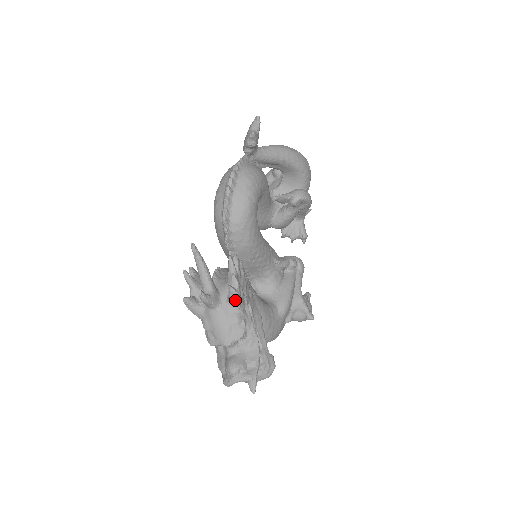
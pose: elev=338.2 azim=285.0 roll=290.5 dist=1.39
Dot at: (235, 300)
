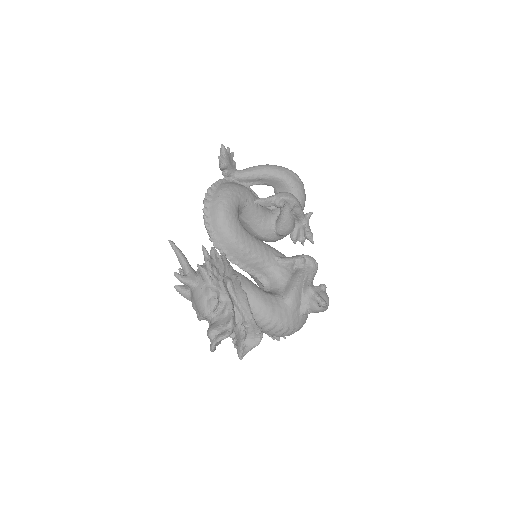
Dot at: (205, 276)
